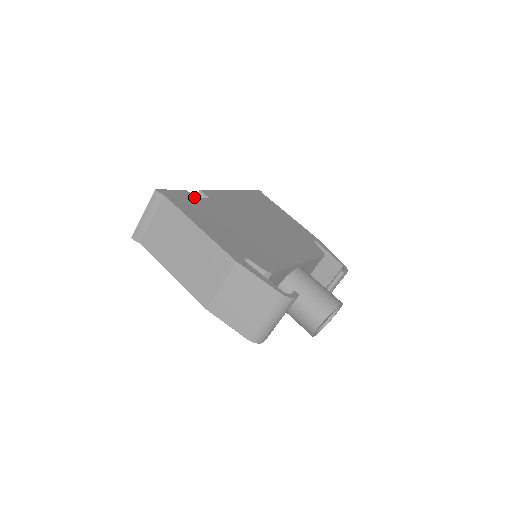
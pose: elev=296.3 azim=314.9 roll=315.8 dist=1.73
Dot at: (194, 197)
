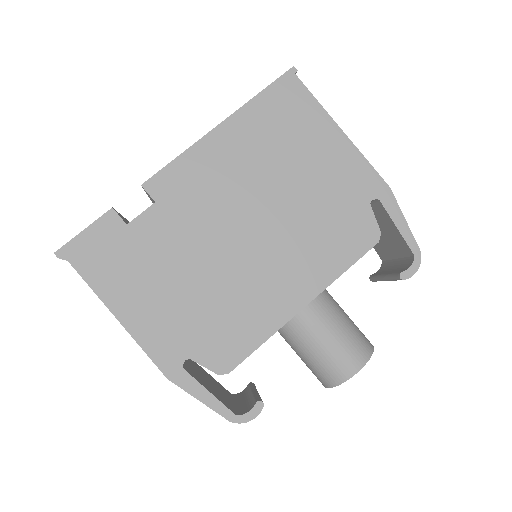
Dot at: (124, 224)
